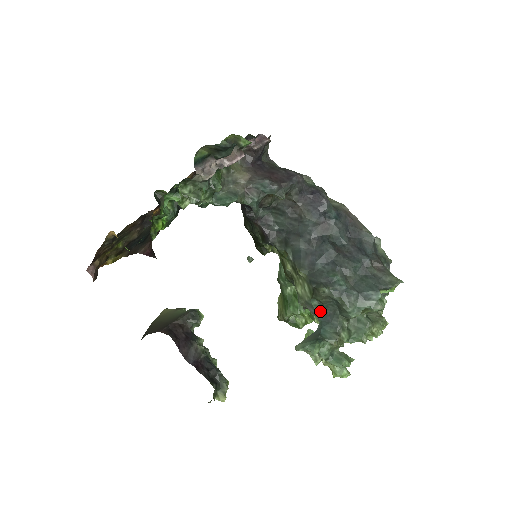
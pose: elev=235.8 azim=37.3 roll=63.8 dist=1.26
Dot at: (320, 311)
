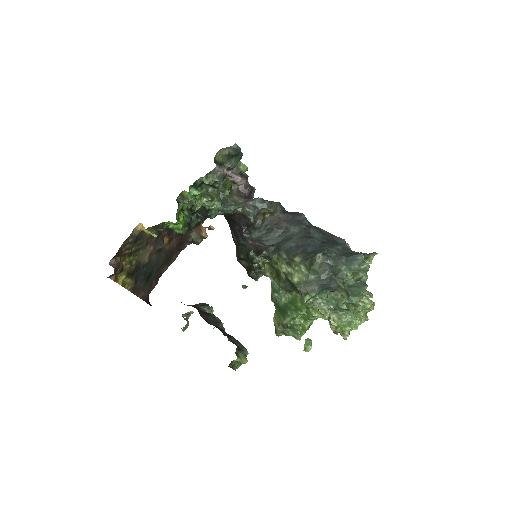
Dot at: (318, 284)
